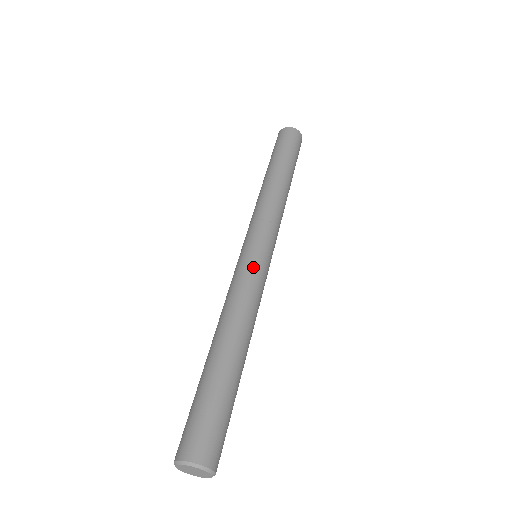
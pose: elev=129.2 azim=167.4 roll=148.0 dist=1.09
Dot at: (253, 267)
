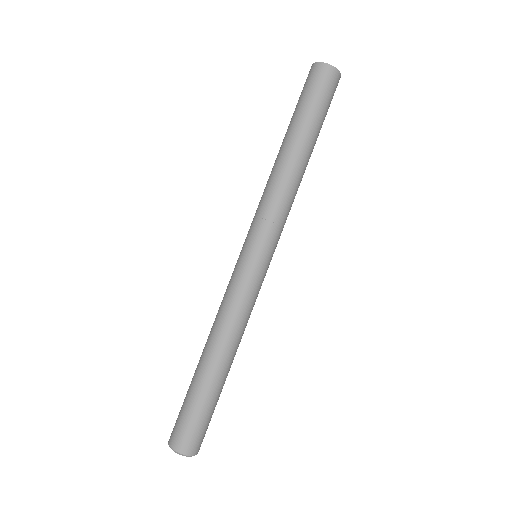
Dot at: (249, 282)
